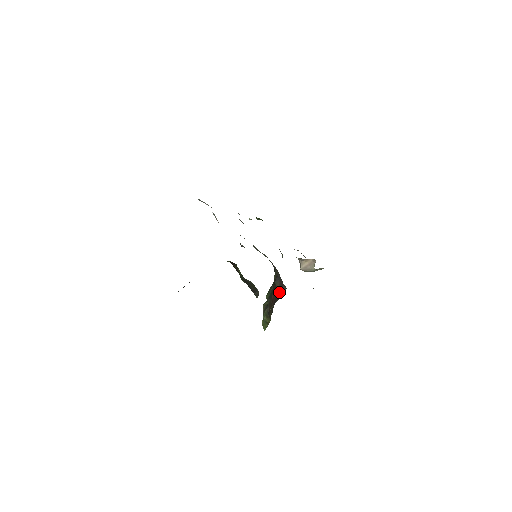
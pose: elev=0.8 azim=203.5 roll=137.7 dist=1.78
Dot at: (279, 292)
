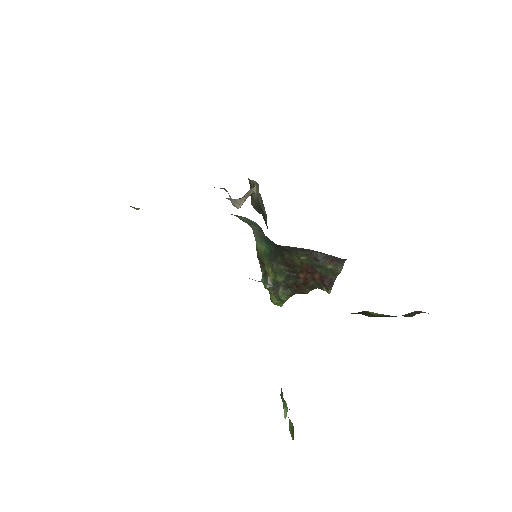
Dot at: (335, 270)
